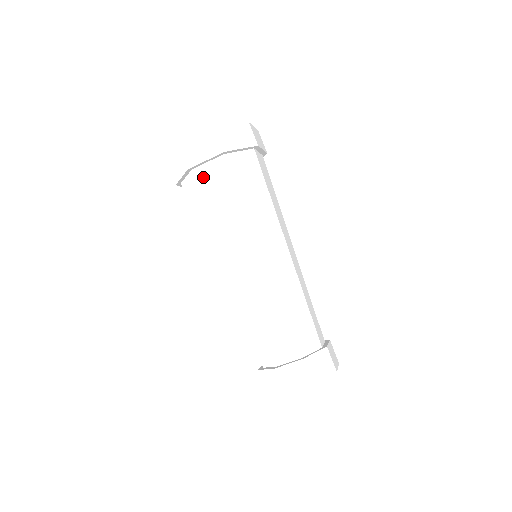
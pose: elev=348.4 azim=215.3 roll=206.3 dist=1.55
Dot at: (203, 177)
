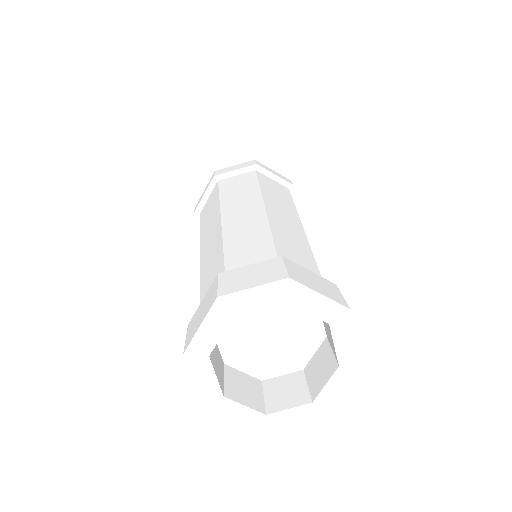
Dot at: occluded
